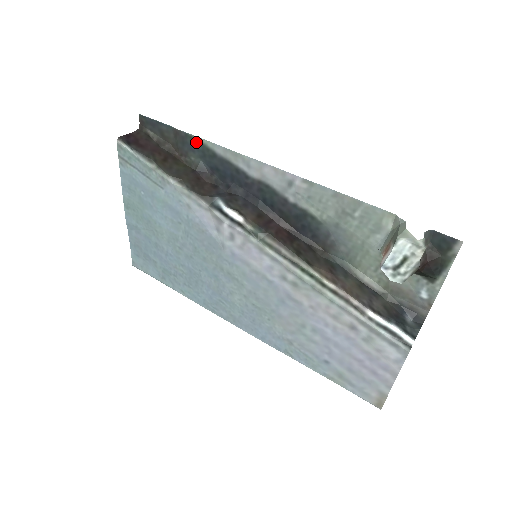
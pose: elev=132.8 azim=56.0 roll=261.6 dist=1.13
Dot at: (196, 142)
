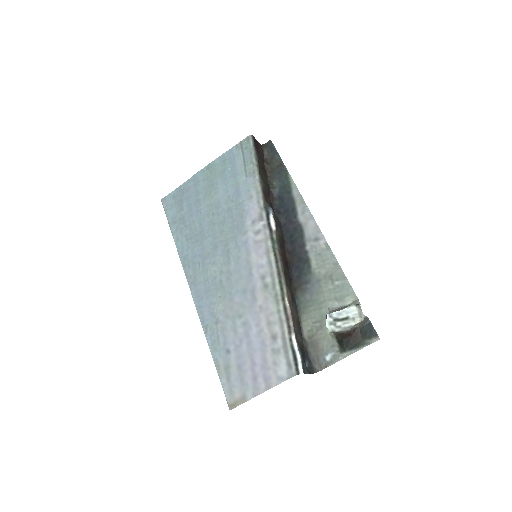
Dot at: (287, 178)
